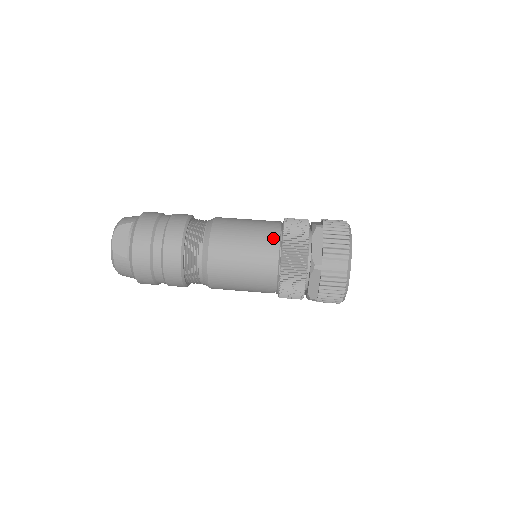
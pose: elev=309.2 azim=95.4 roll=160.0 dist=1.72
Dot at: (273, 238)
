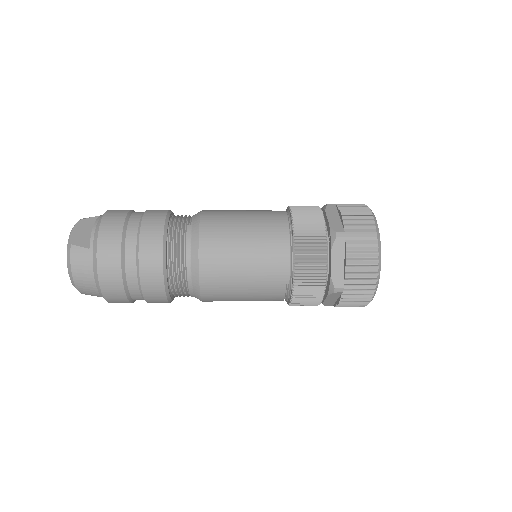
Dot at: (279, 215)
